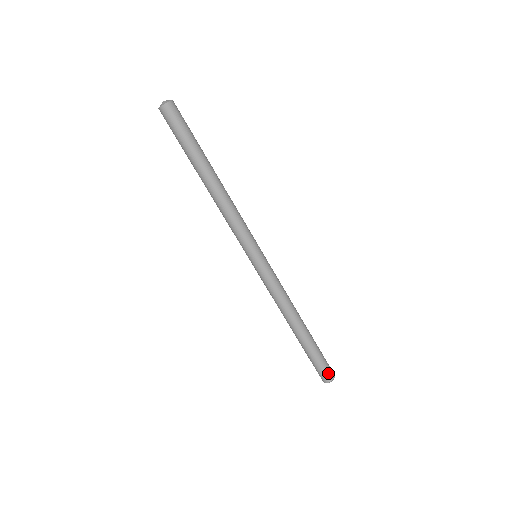
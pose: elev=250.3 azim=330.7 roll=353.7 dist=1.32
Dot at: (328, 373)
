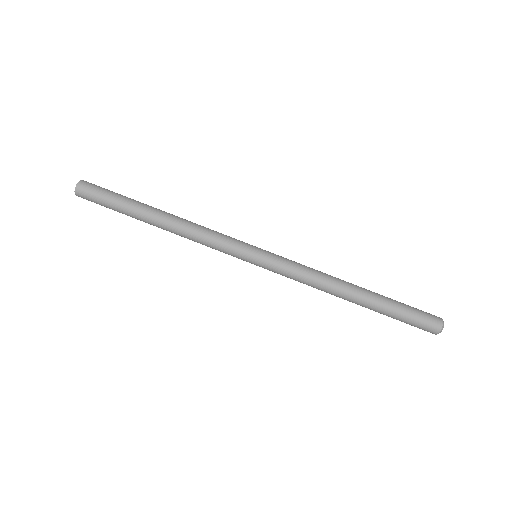
Dot at: (430, 322)
